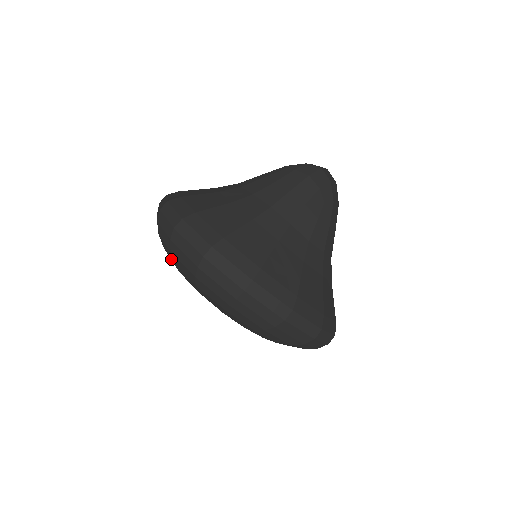
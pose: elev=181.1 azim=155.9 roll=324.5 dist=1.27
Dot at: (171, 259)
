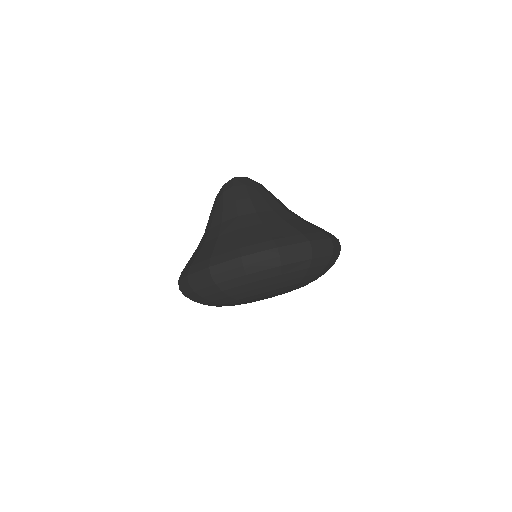
Dot at: (224, 300)
